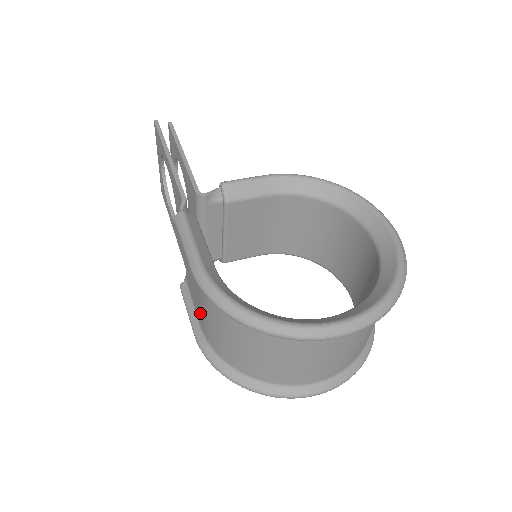
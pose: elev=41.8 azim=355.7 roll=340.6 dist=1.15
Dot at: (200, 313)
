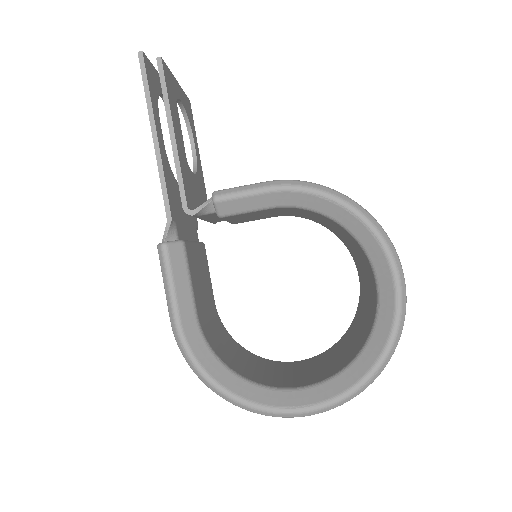
Dot at: occluded
